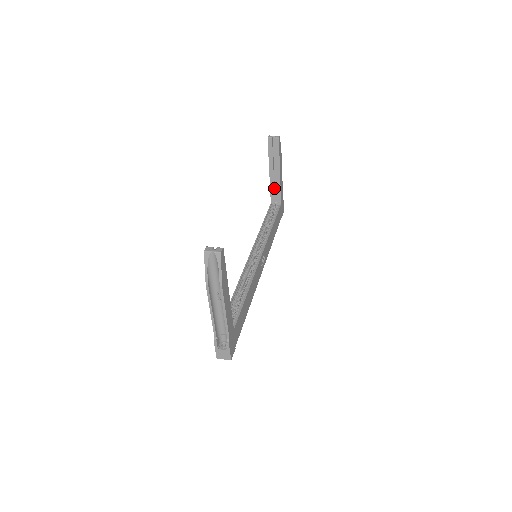
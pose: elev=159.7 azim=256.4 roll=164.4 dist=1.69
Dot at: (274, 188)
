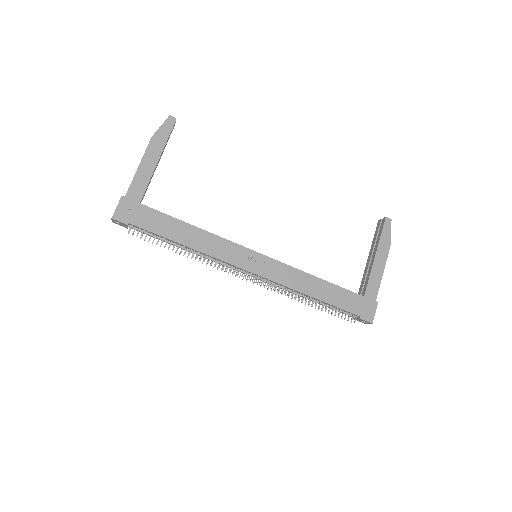
Dot at: (366, 278)
